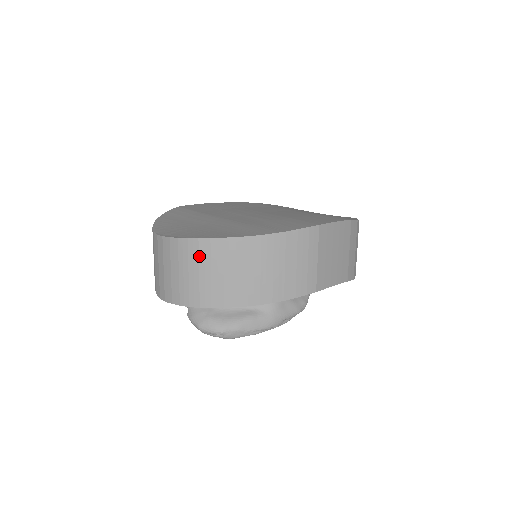
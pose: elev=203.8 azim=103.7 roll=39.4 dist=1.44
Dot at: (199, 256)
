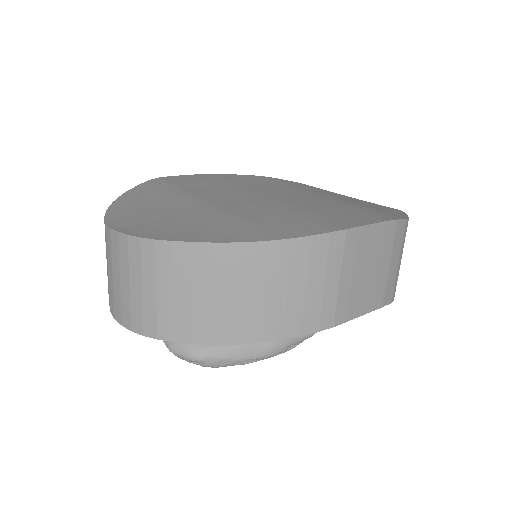
Dot at: (156, 266)
